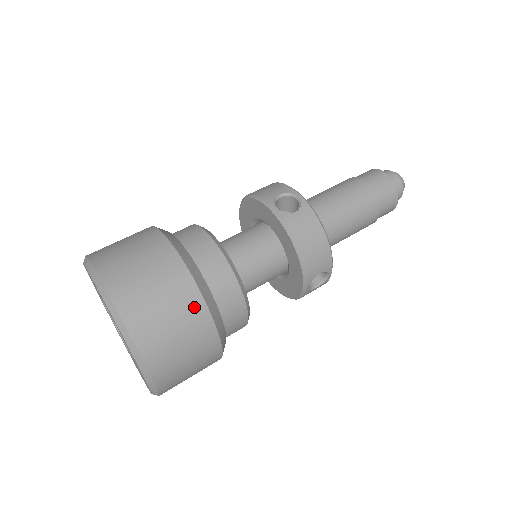
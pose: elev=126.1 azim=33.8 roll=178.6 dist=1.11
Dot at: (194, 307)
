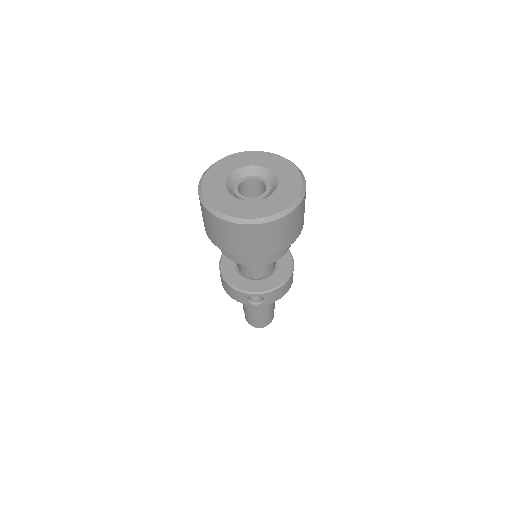
Dot at: occluded
